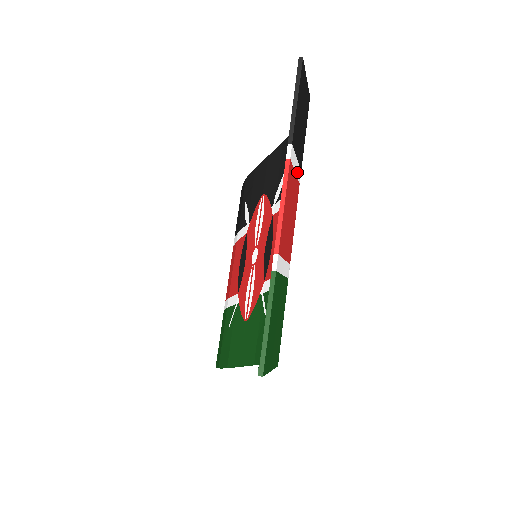
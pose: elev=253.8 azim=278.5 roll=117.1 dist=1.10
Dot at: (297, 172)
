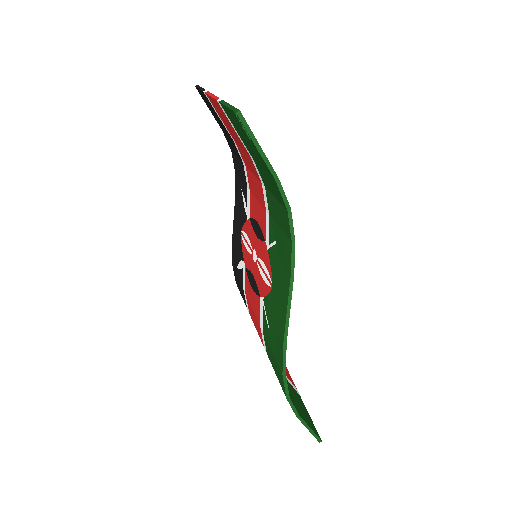
Dot at: occluded
